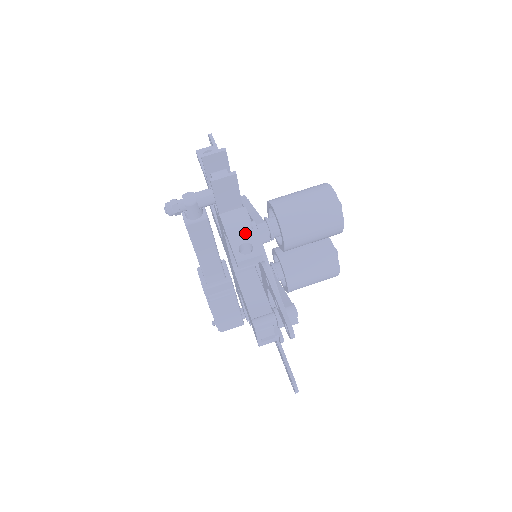
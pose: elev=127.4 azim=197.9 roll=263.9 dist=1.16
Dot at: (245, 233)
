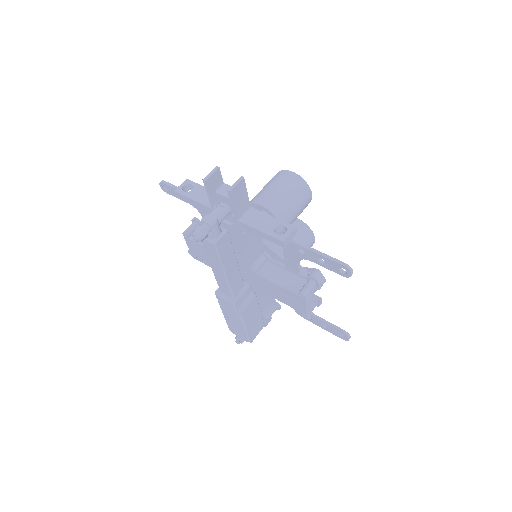
Dot at: (270, 221)
